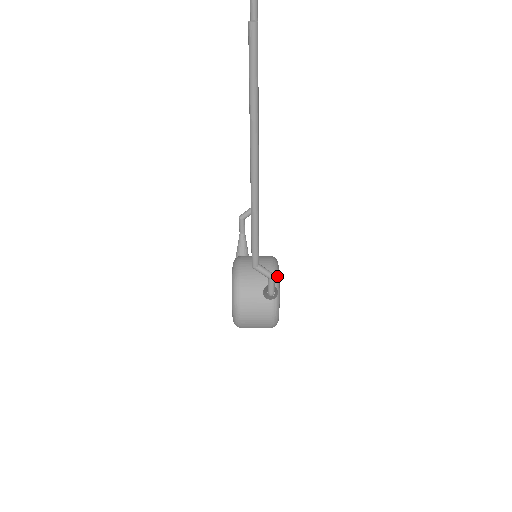
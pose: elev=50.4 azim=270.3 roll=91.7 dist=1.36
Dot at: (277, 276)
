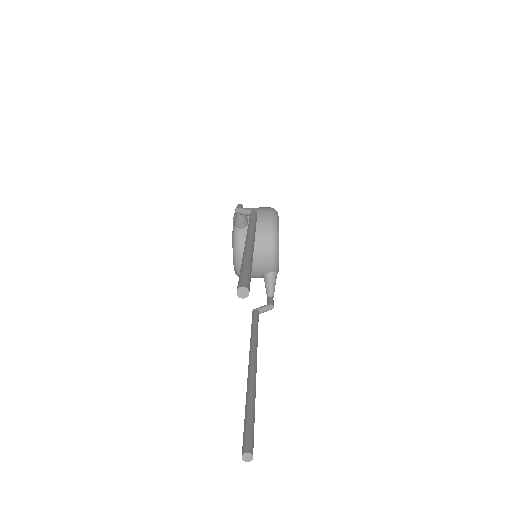
Dot at: (277, 263)
